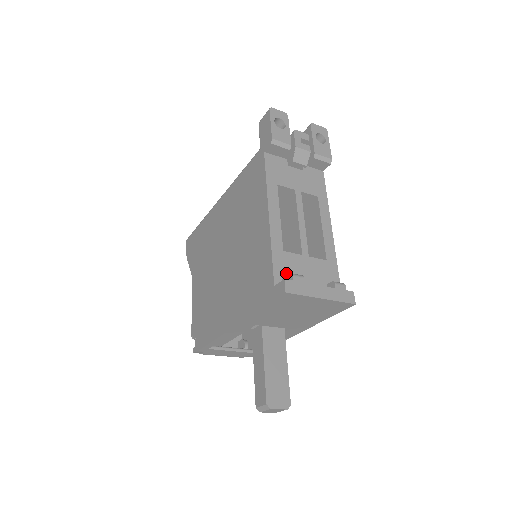
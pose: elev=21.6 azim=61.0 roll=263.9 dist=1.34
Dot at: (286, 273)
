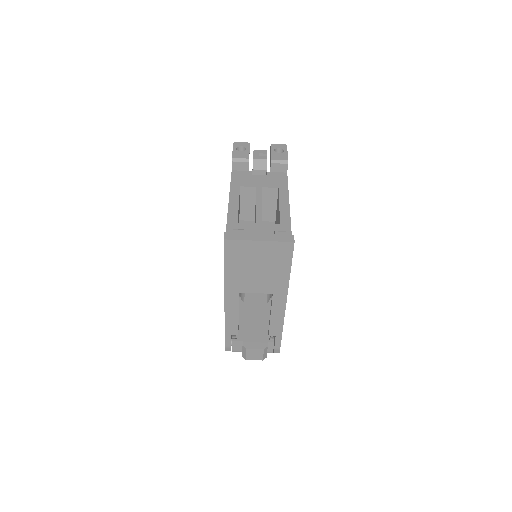
Dot at: occluded
